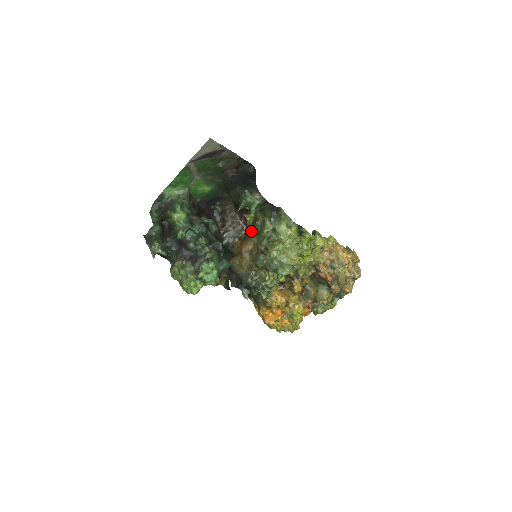
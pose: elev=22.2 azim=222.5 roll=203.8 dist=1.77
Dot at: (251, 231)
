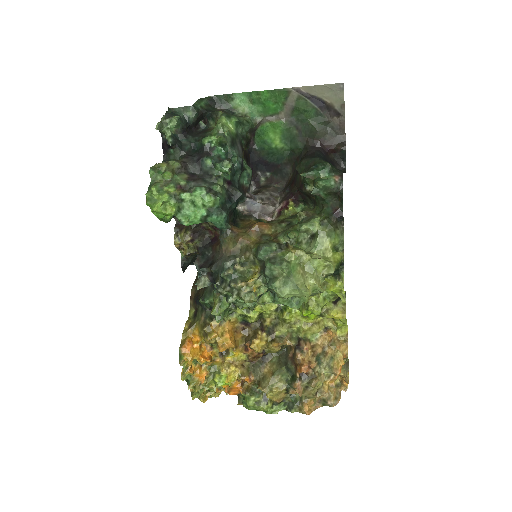
Dot at: (282, 220)
